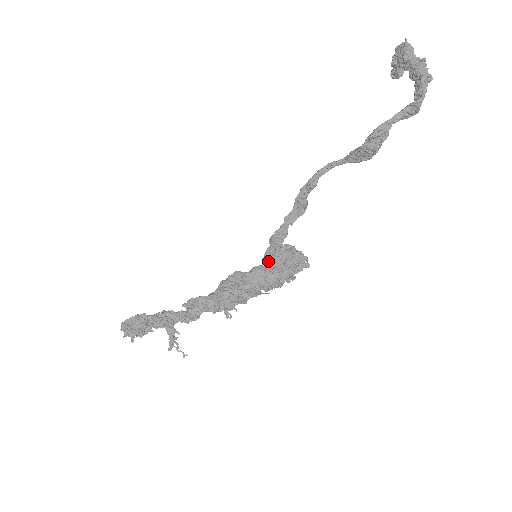
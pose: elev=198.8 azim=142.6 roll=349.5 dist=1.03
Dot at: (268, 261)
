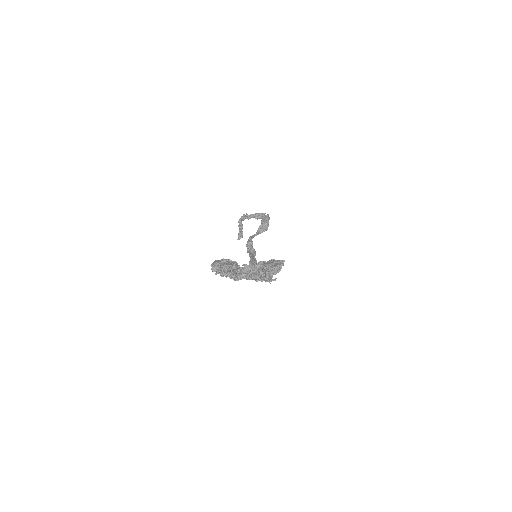
Dot at: occluded
